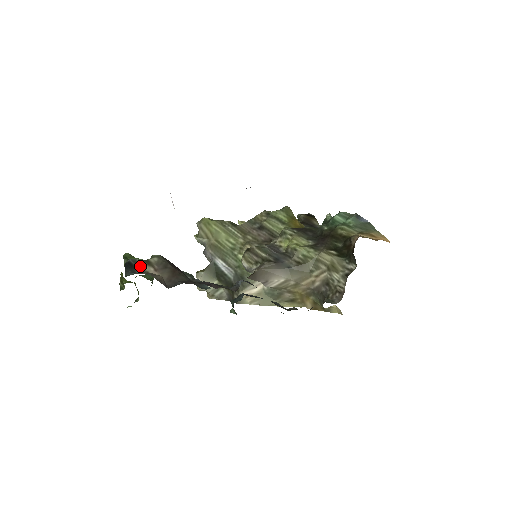
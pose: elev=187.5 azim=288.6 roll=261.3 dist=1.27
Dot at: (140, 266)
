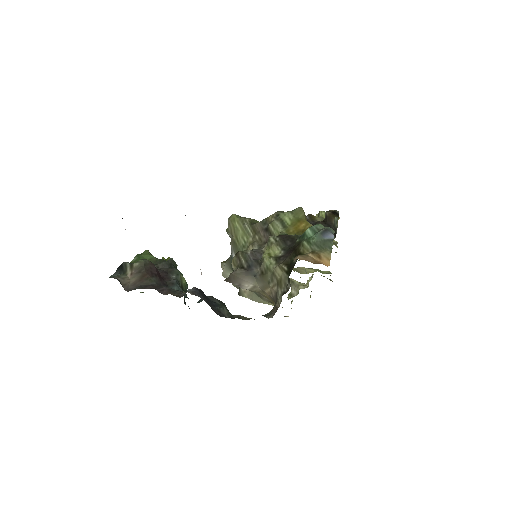
Dot at: (126, 269)
